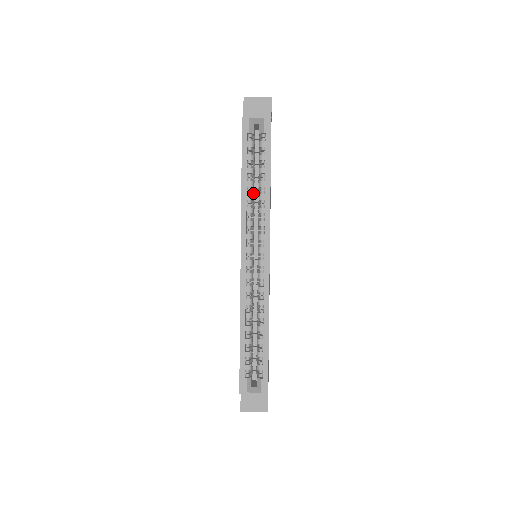
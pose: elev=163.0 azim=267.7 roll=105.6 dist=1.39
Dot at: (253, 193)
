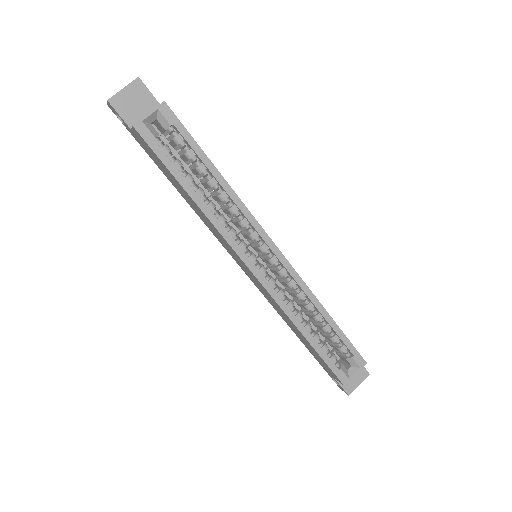
Dot at: (207, 199)
